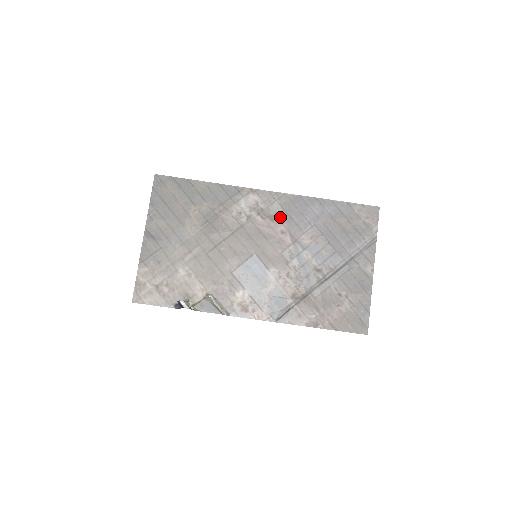
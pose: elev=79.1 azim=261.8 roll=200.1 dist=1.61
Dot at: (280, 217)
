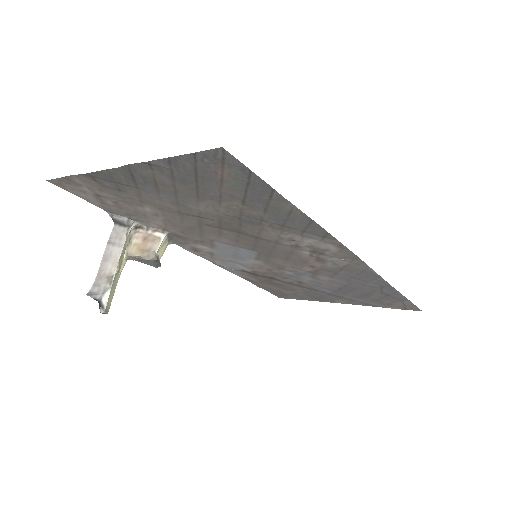
Dot at: (330, 265)
